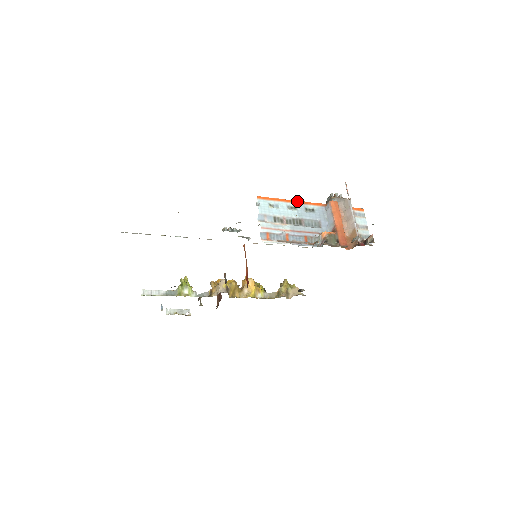
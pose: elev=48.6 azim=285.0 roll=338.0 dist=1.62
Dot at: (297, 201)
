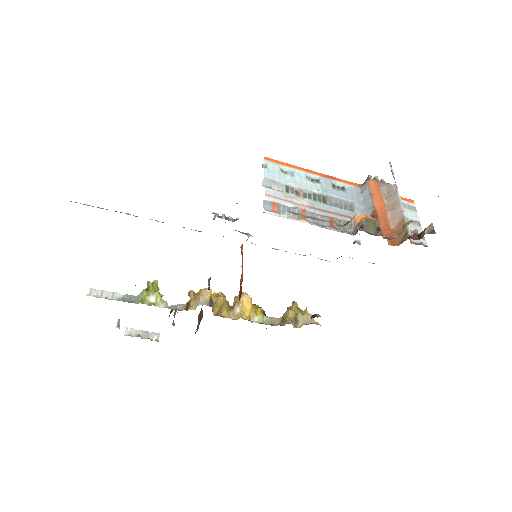
Dot at: (321, 173)
